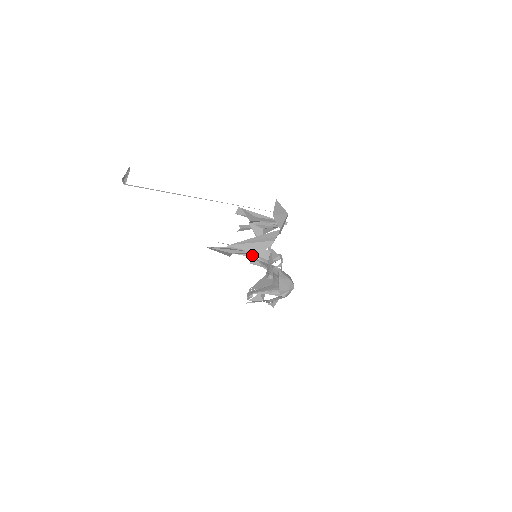
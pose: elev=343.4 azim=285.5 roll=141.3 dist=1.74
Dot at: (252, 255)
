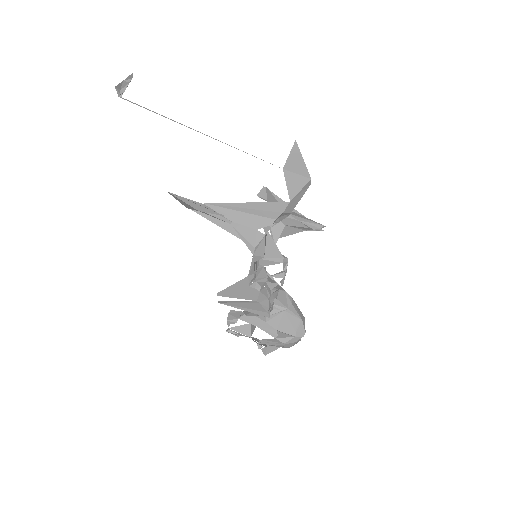
Dot at: (233, 231)
